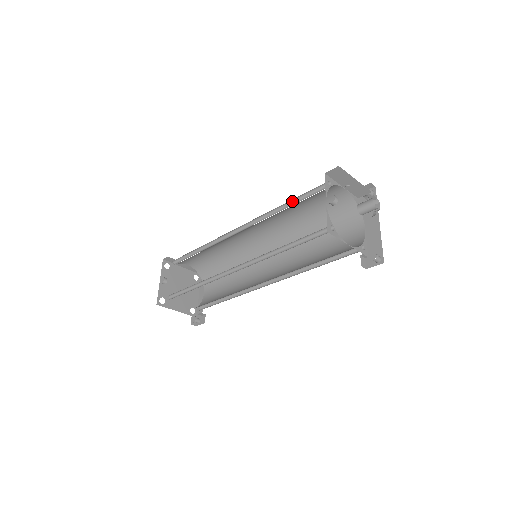
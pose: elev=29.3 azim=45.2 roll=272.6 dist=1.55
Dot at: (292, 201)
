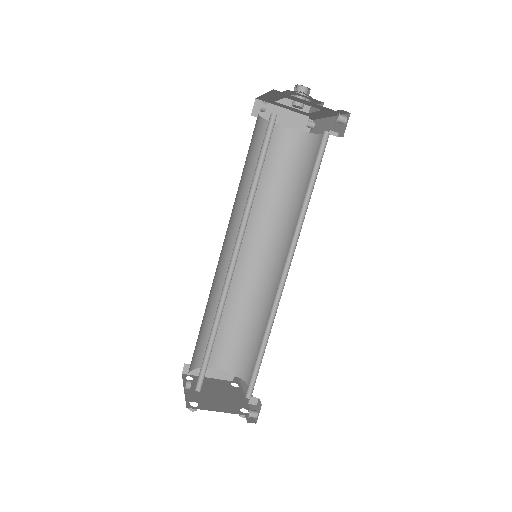
Dot at: occluded
